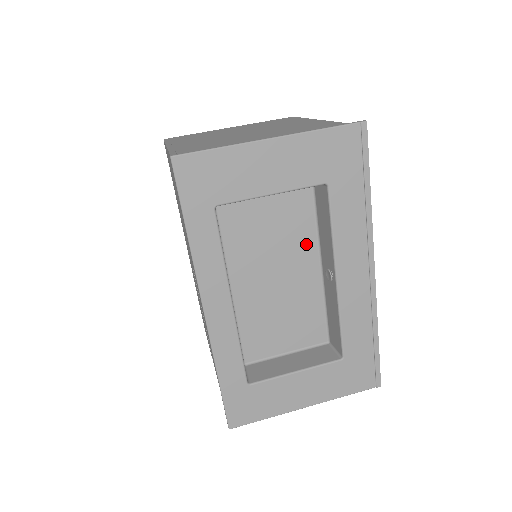
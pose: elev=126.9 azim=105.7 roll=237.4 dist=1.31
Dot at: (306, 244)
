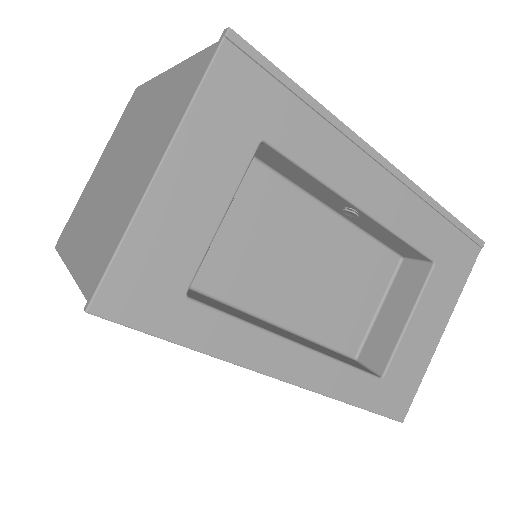
Dot at: (297, 209)
